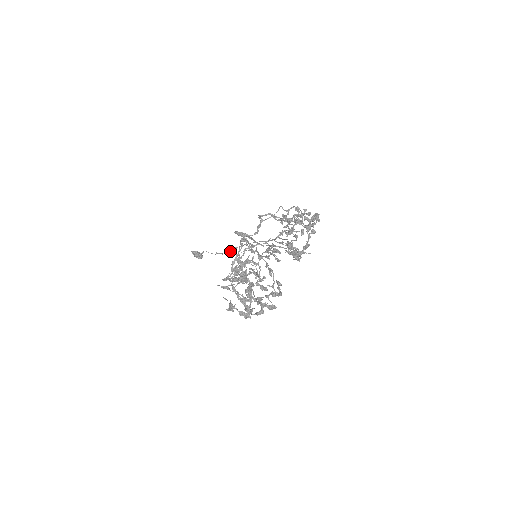
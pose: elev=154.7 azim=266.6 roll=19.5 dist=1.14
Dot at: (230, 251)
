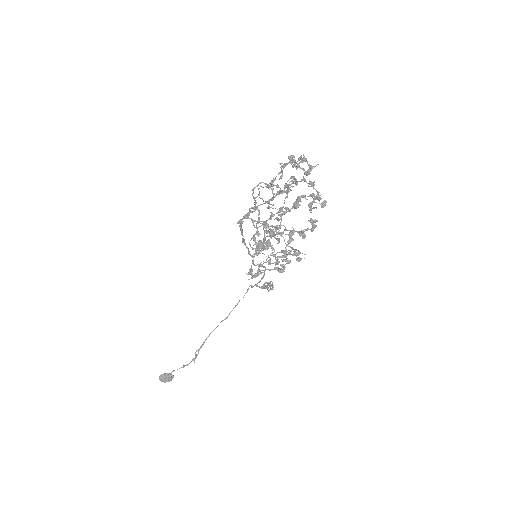
Dot at: (195, 356)
